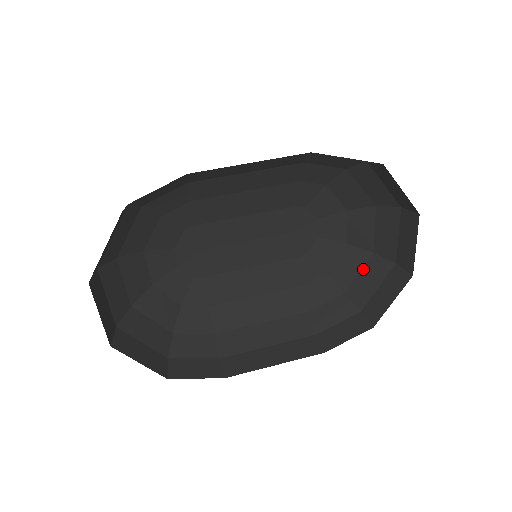
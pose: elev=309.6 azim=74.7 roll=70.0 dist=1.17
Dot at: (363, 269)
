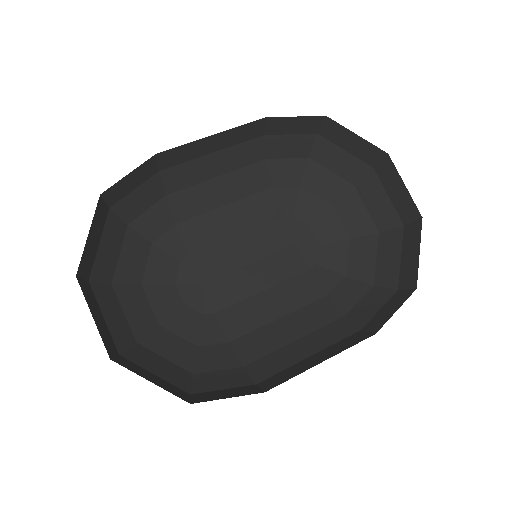
Dot at: (378, 252)
